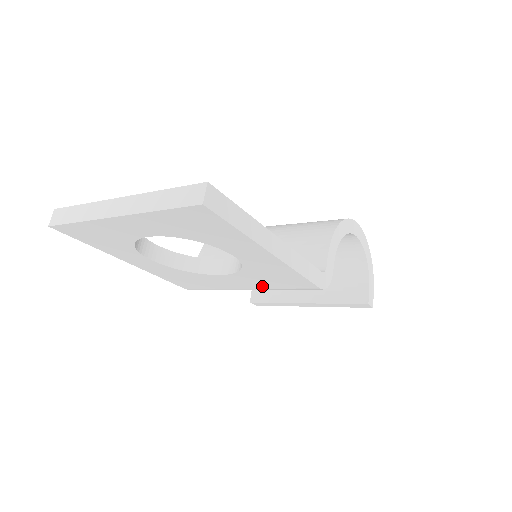
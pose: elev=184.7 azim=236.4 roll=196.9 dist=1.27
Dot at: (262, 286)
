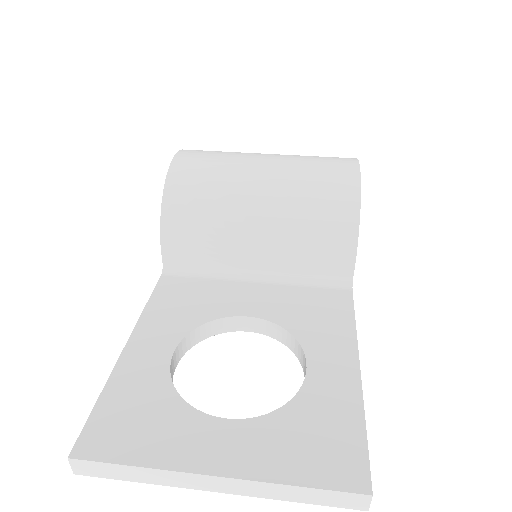
Dot at: occluded
